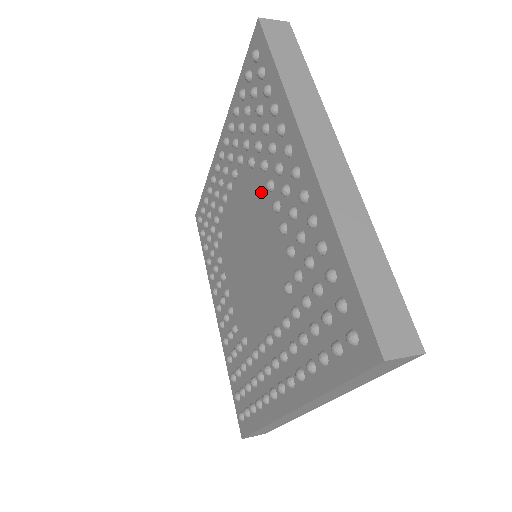
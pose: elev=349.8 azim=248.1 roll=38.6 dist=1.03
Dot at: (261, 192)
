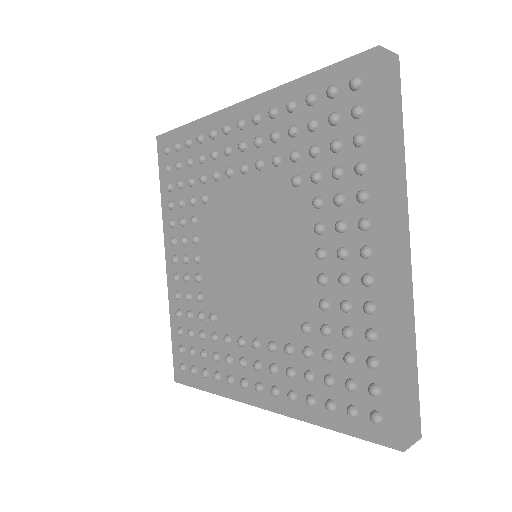
Dot at: (225, 194)
